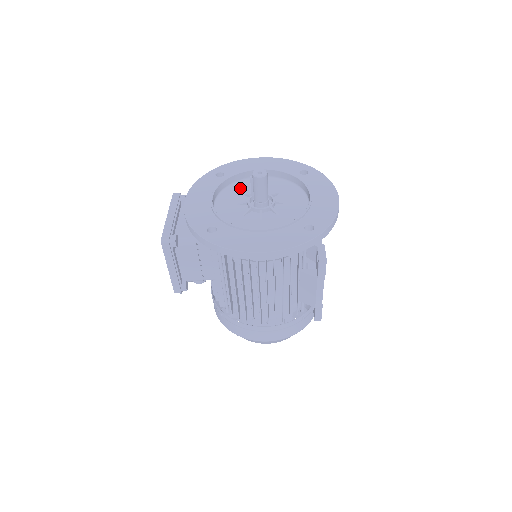
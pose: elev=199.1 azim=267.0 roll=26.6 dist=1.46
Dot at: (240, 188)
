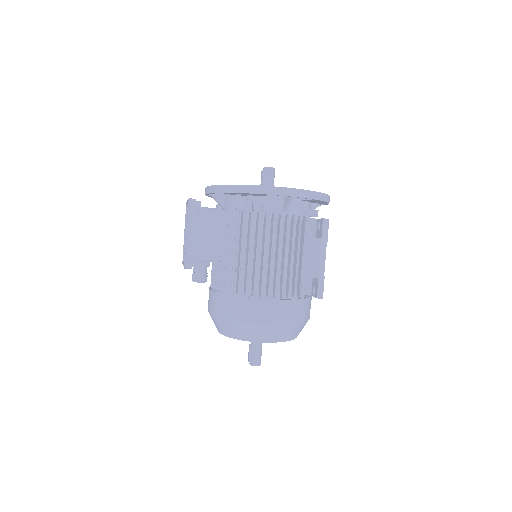
Dot at: occluded
